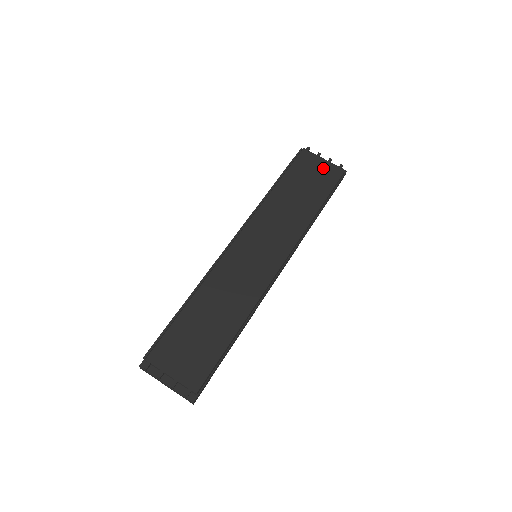
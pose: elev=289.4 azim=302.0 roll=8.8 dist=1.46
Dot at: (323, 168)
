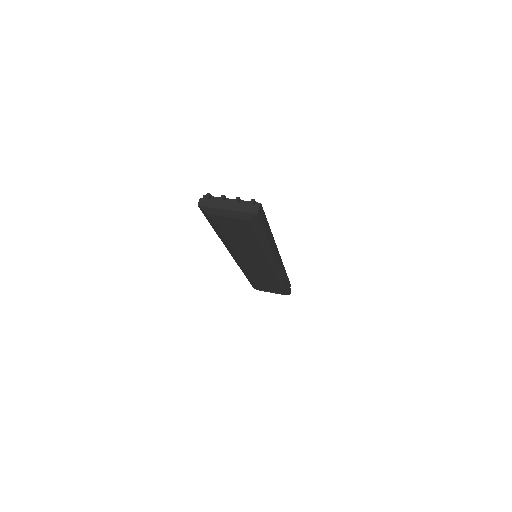
Dot at: occluded
